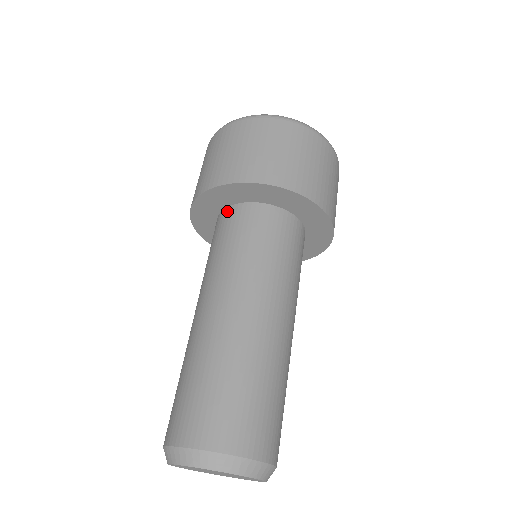
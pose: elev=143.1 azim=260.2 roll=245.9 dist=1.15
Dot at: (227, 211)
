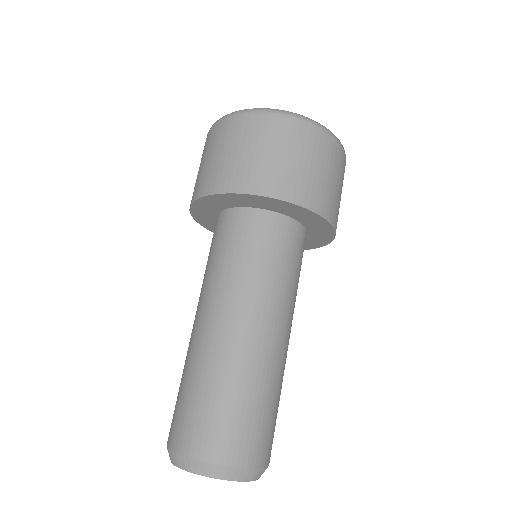
Dot at: (230, 213)
